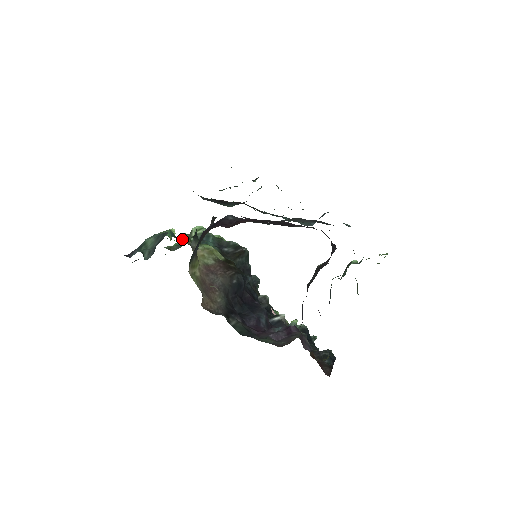
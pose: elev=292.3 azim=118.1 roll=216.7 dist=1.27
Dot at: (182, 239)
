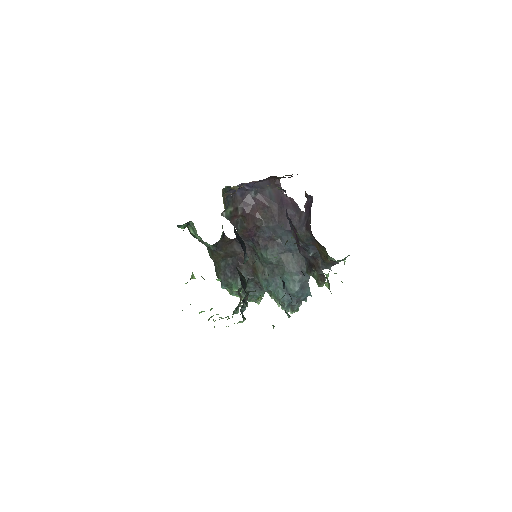
Dot at: occluded
